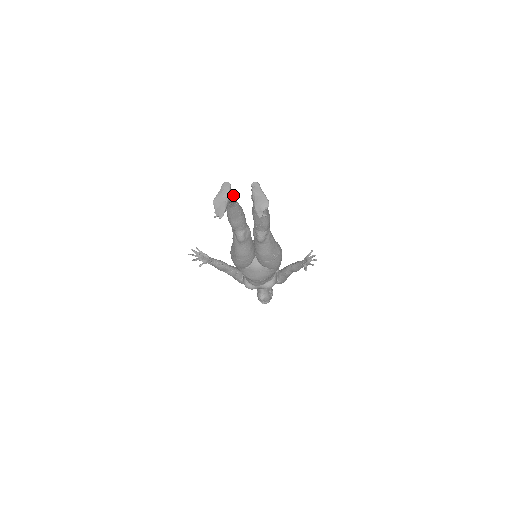
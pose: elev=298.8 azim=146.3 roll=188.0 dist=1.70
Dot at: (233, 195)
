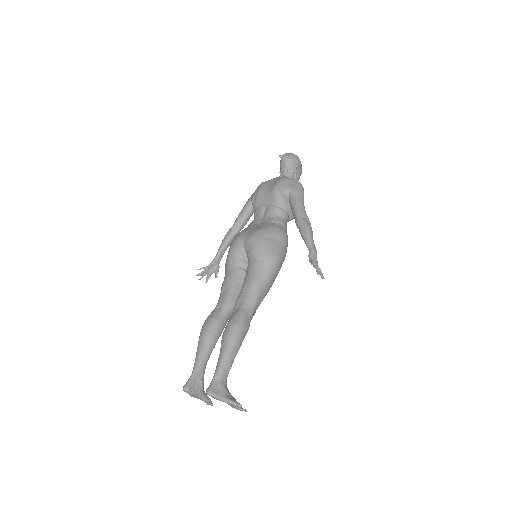
Dot at: (197, 372)
